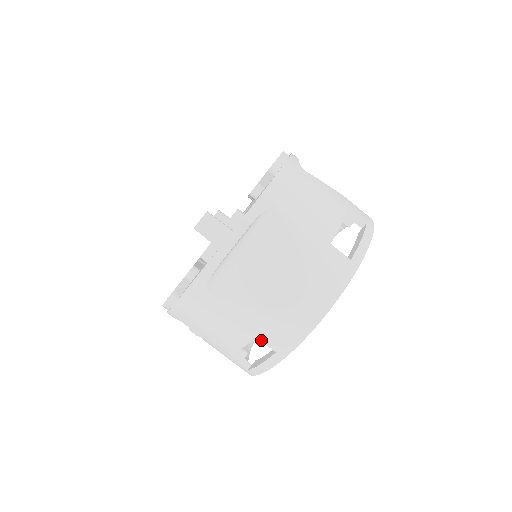
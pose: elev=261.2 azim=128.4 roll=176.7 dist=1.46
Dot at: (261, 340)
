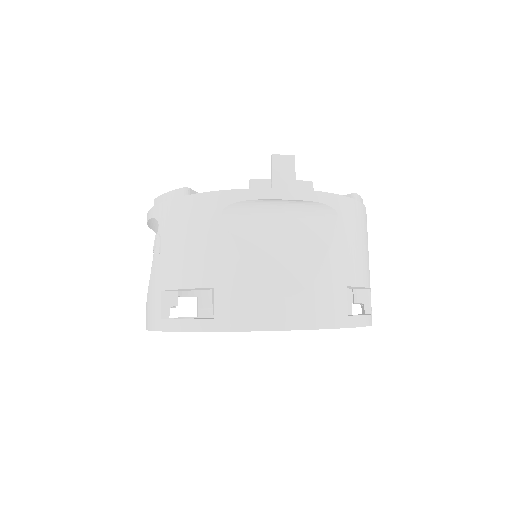
Dot at: (215, 295)
